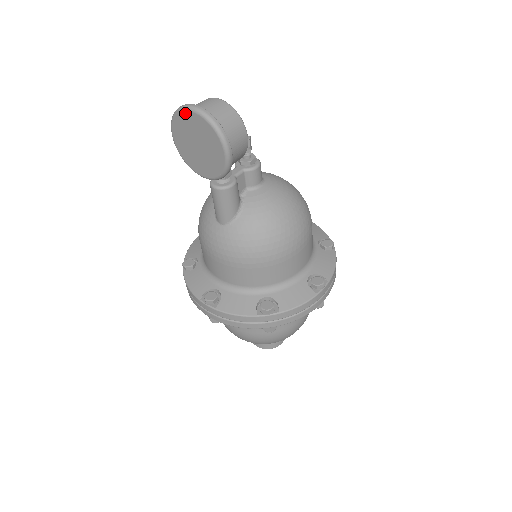
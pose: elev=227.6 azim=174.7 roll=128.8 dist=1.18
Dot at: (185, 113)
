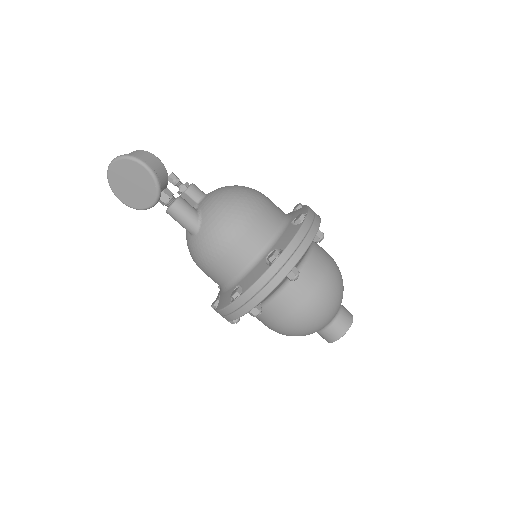
Dot at: (110, 172)
